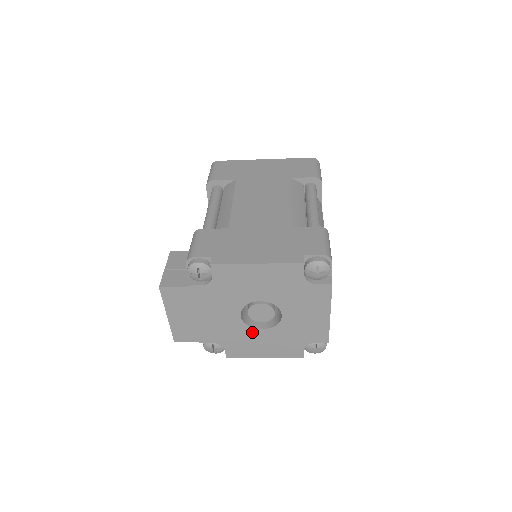
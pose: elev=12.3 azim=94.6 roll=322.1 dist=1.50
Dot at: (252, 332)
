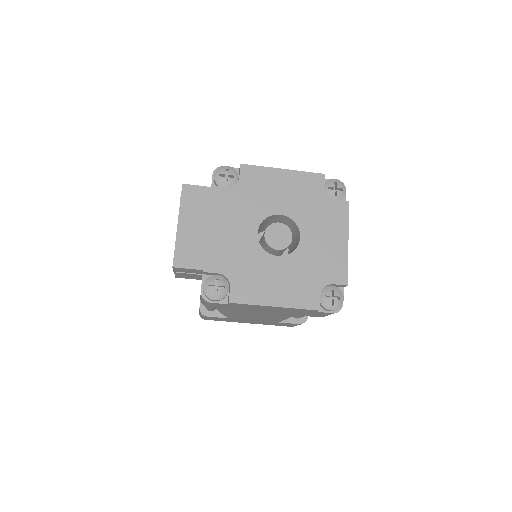
Dot at: (266, 260)
